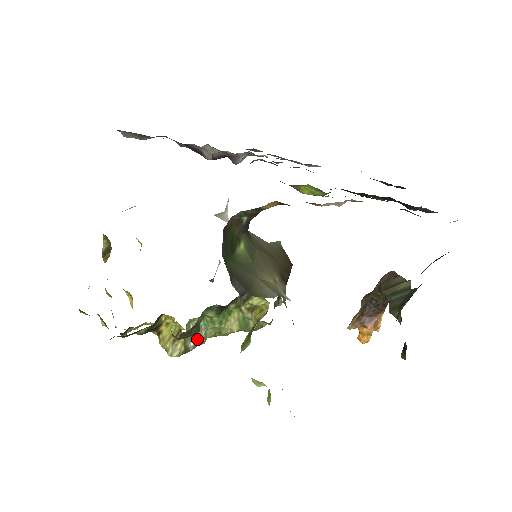
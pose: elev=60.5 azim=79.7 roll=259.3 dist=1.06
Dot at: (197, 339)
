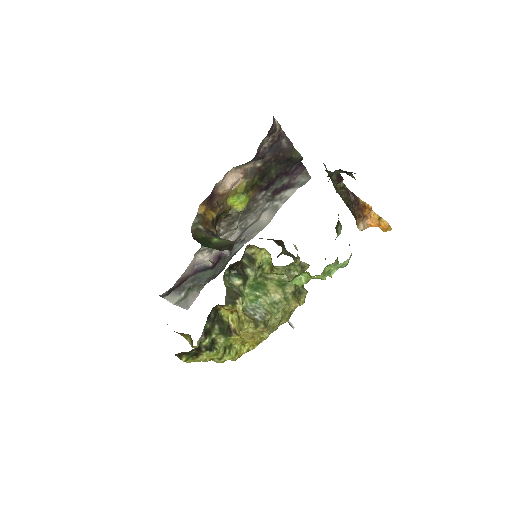
Dot at: (259, 313)
